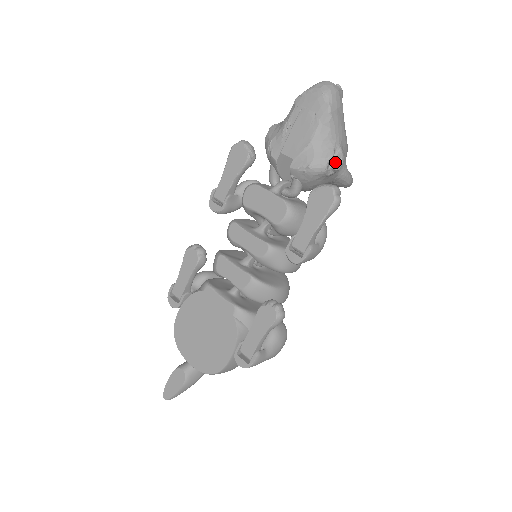
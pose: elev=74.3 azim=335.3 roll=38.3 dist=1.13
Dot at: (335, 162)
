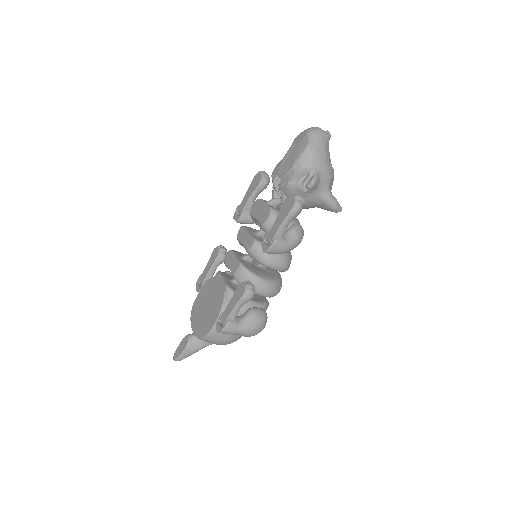
Dot at: (309, 182)
